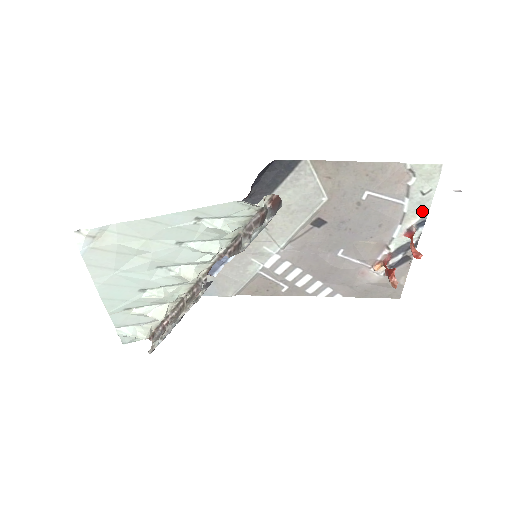
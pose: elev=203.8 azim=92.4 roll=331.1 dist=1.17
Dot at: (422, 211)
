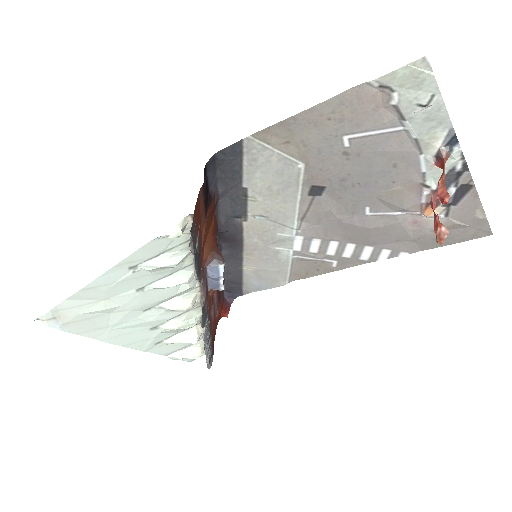
Dot at: (441, 126)
